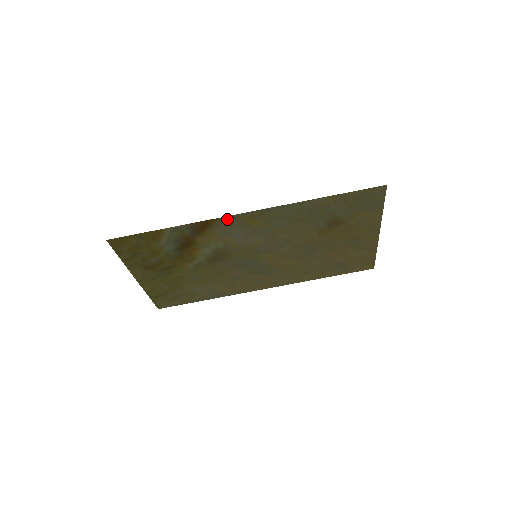
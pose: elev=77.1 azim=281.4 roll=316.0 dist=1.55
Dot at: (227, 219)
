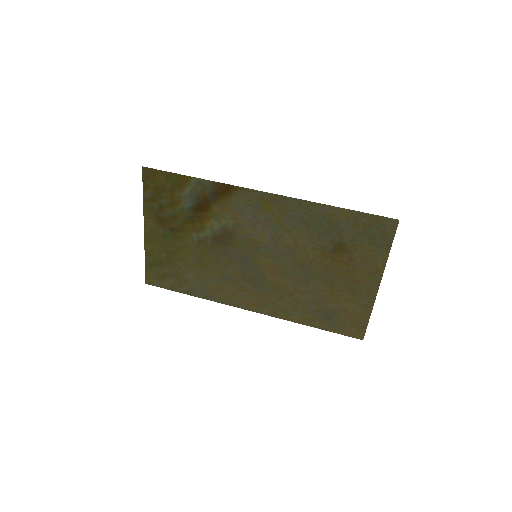
Dot at: (247, 192)
